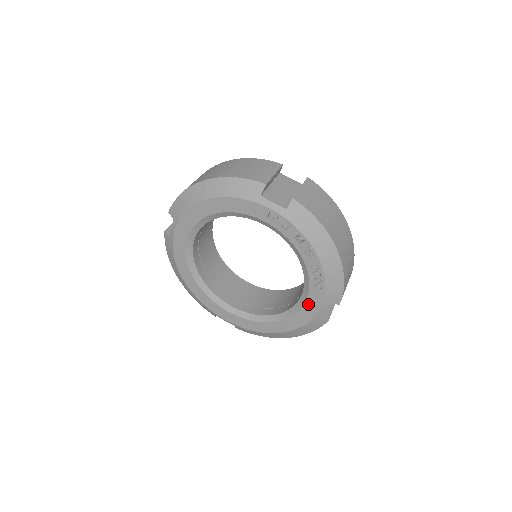
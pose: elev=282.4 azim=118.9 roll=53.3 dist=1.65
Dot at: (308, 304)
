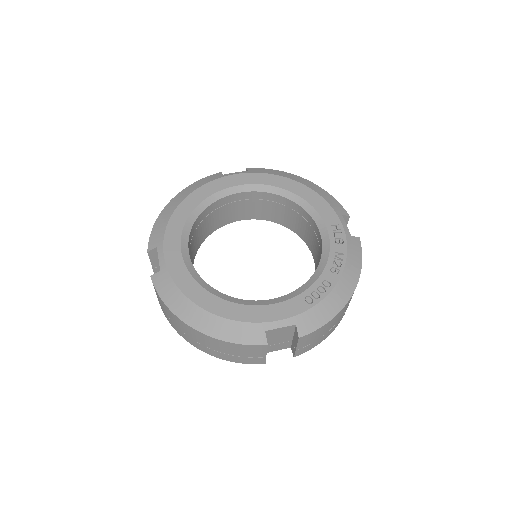
Dot at: (278, 306)
